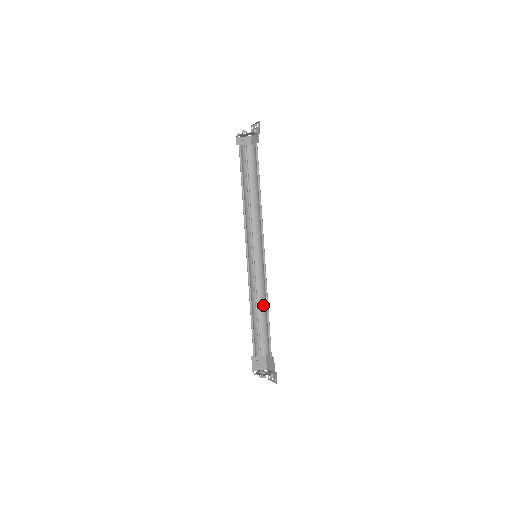
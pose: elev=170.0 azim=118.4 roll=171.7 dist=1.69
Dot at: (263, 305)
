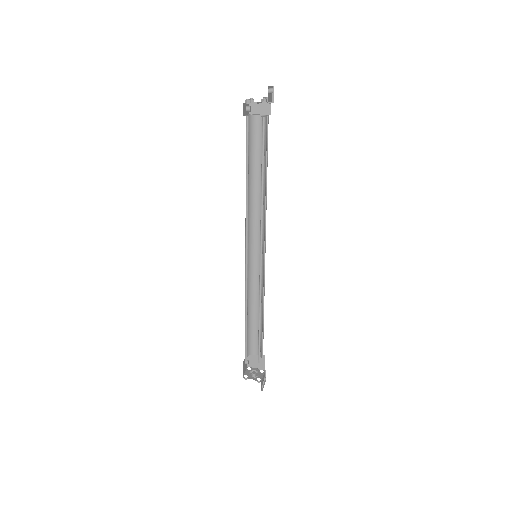
Dot at: (262, 309)
